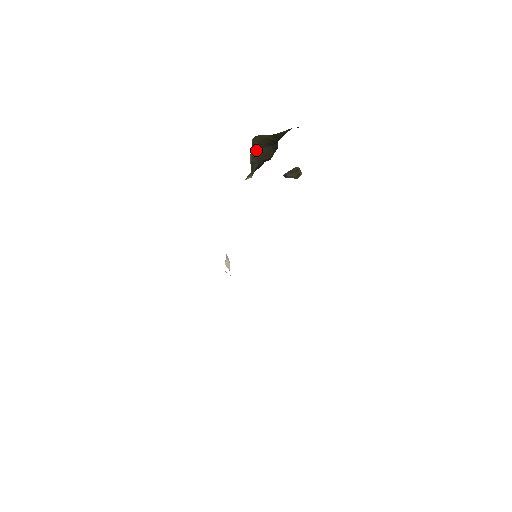
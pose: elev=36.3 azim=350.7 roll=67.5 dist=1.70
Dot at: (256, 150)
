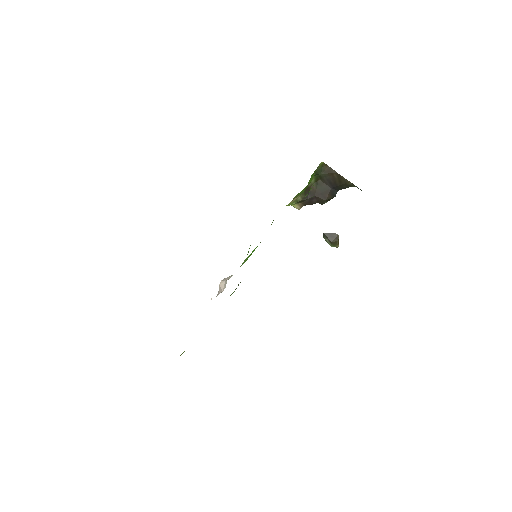
Dot at: (318, 182)
